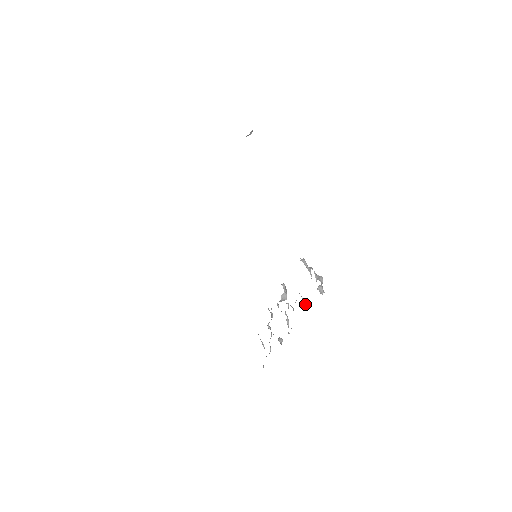
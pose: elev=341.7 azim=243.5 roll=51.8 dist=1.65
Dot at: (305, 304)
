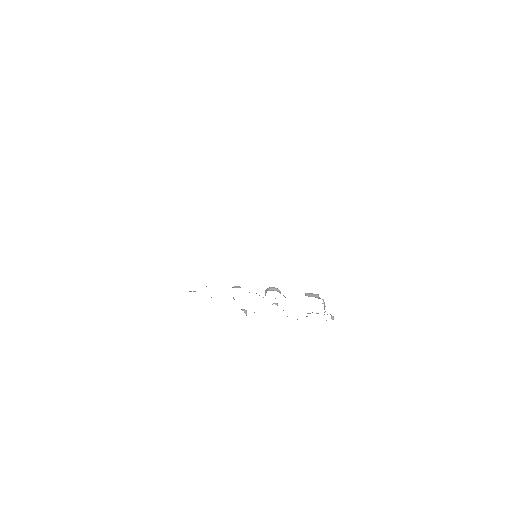
Dot at: occluded
